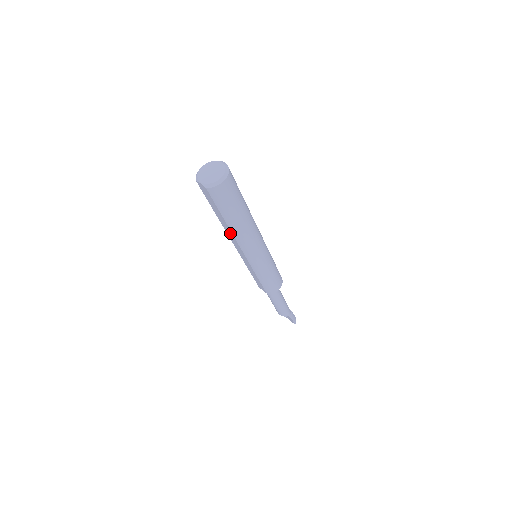
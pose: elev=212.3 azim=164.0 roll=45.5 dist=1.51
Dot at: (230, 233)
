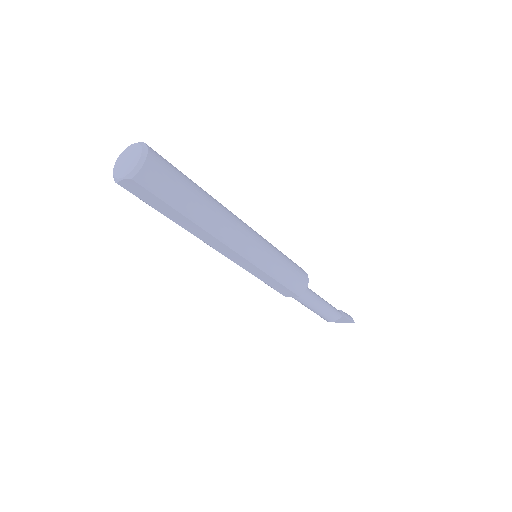
Dot at: (204, 235)
